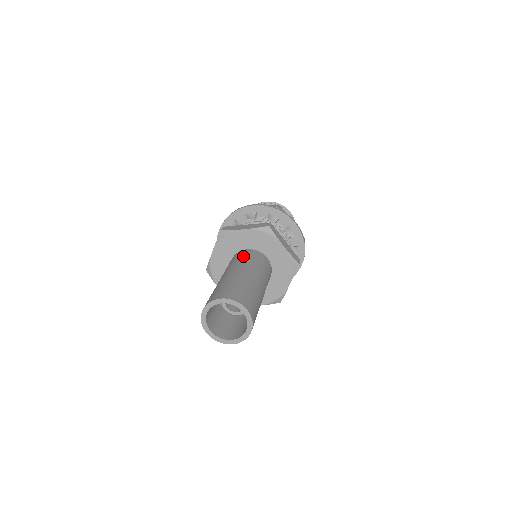
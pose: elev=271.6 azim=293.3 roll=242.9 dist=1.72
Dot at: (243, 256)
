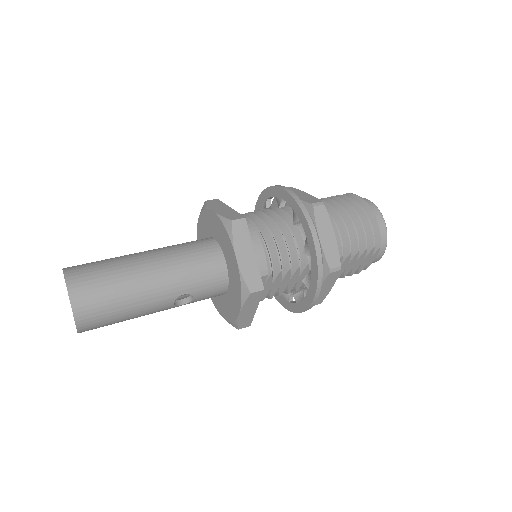
Dot at: (190, 243)
